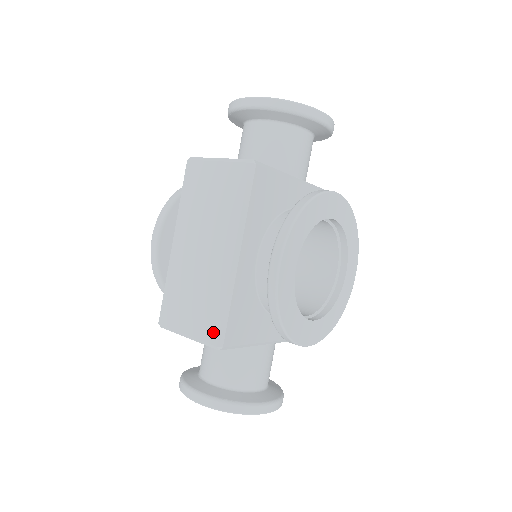
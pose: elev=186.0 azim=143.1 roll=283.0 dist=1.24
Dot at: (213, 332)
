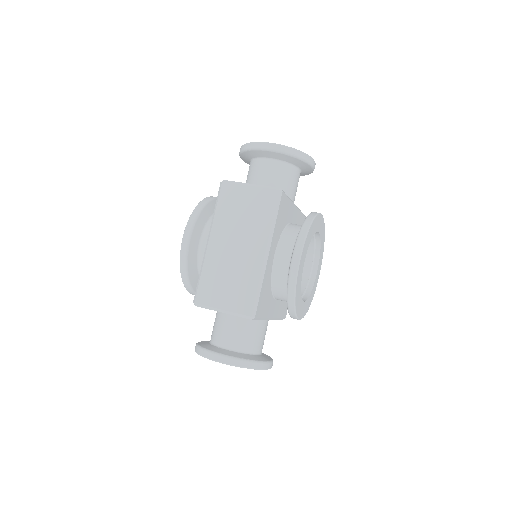
Dot at: (248, 307)
